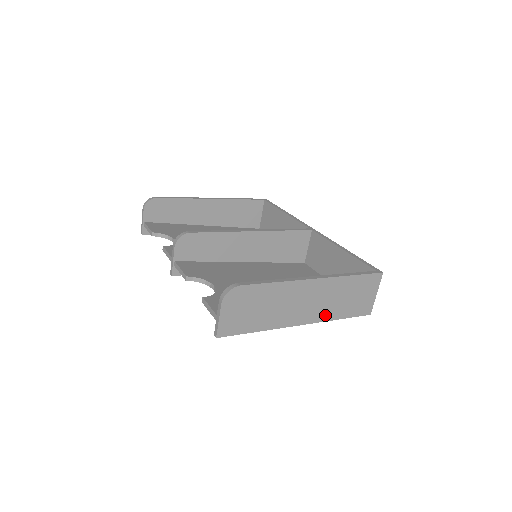
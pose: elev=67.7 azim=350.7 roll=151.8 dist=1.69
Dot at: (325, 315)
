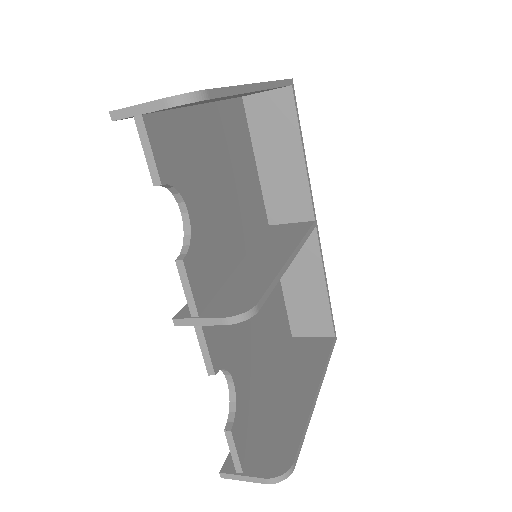
Dot at: occluded
